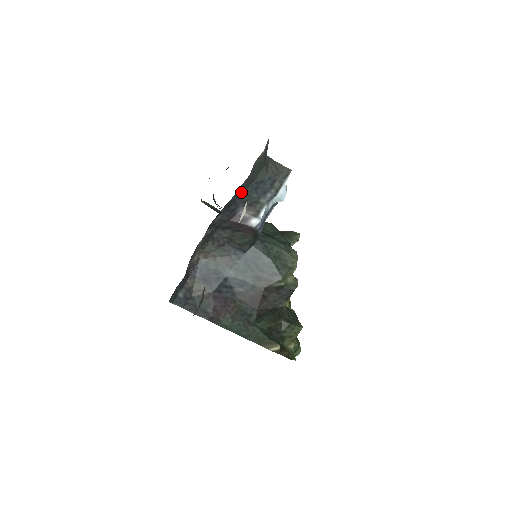
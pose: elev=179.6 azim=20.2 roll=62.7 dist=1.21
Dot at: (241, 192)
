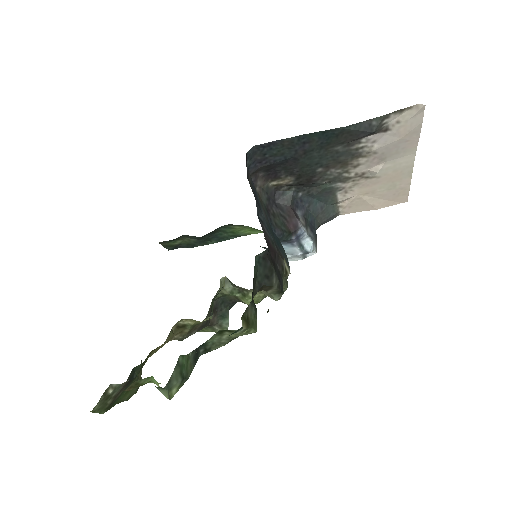
Dot at: (311, 207)
